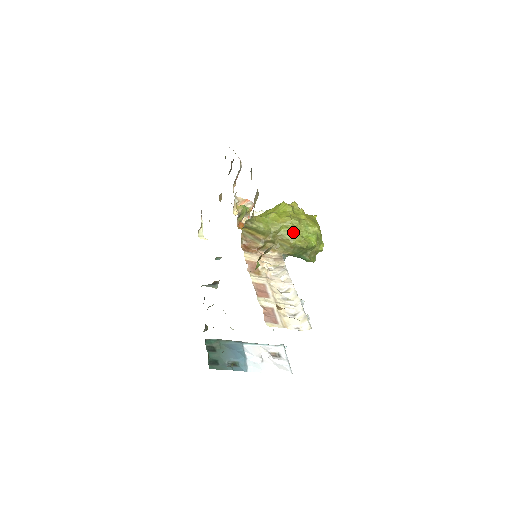
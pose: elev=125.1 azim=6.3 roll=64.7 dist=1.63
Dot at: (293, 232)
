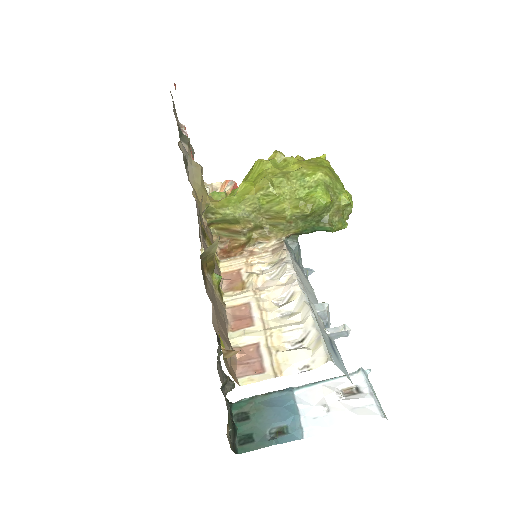
Dot at: (280, 198)
